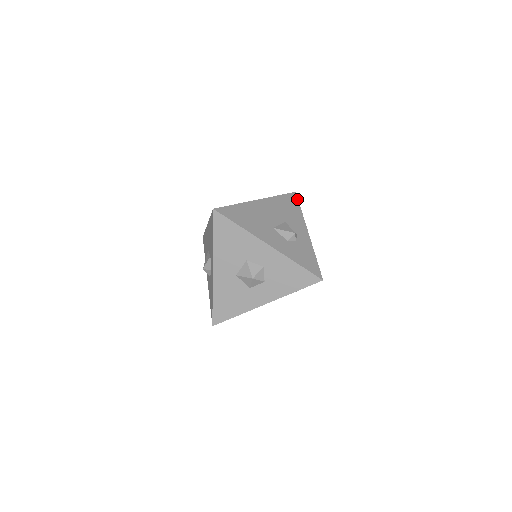
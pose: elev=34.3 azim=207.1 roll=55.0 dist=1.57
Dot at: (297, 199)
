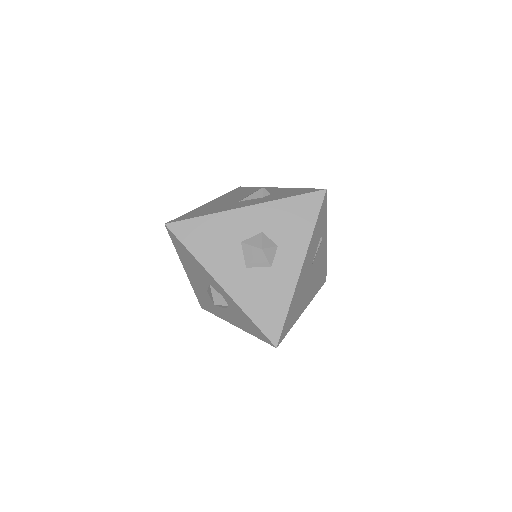
Dot at: (246, 187)
